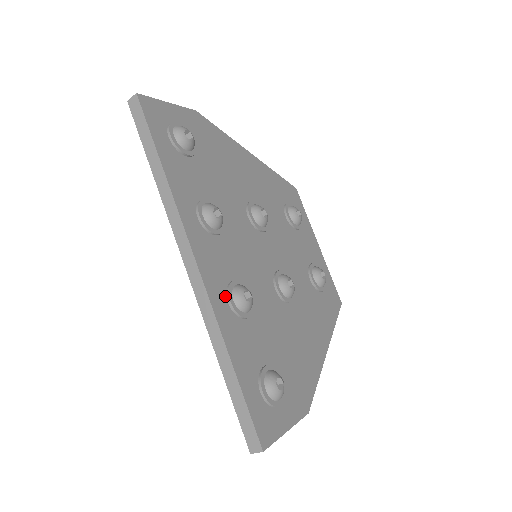
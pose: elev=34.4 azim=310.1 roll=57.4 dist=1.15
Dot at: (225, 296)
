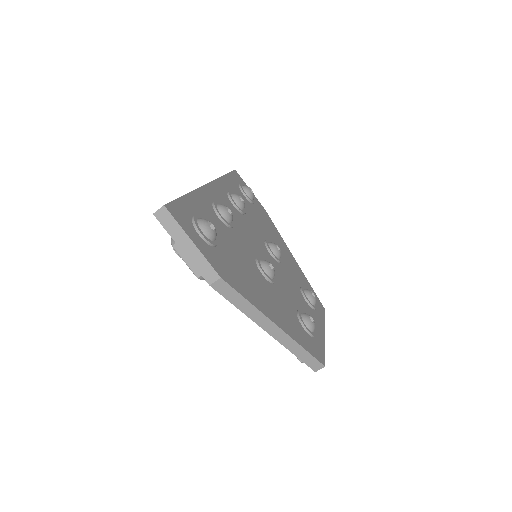
Dot at: occluded
